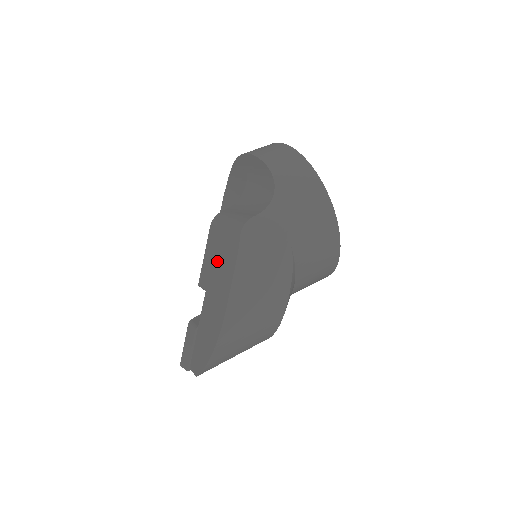
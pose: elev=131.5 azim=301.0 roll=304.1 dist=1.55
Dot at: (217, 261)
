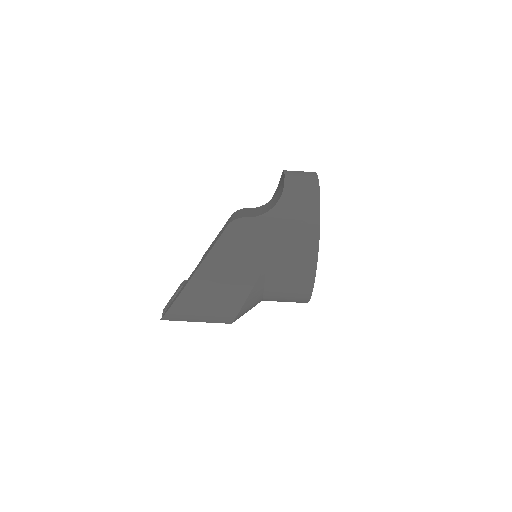
Dot at: occluded
